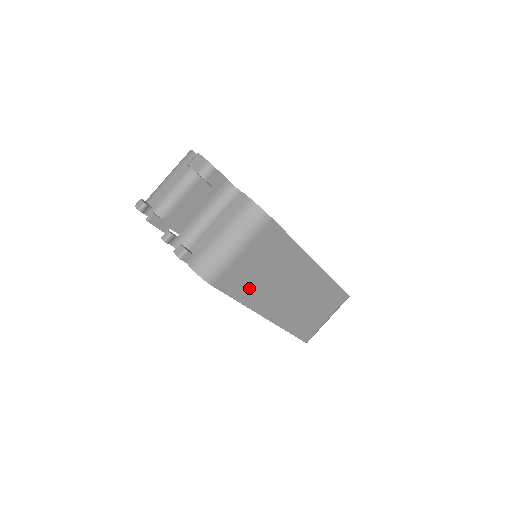
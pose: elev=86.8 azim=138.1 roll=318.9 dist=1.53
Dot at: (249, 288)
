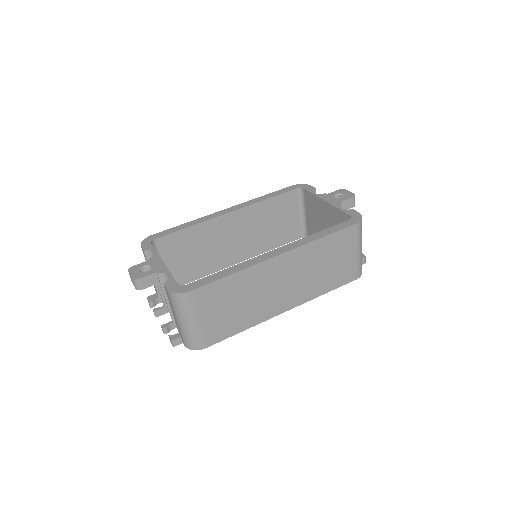
Dot at: (238, 321)
